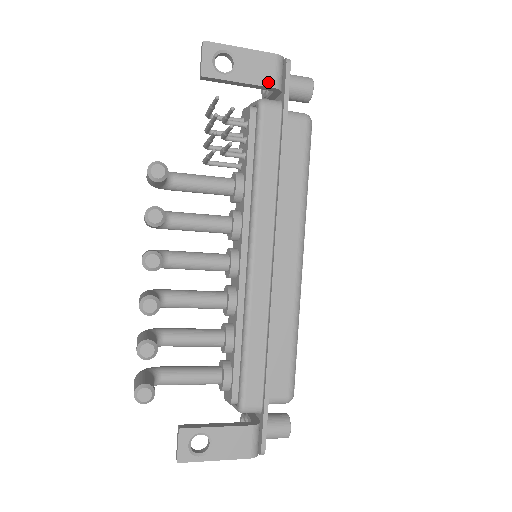
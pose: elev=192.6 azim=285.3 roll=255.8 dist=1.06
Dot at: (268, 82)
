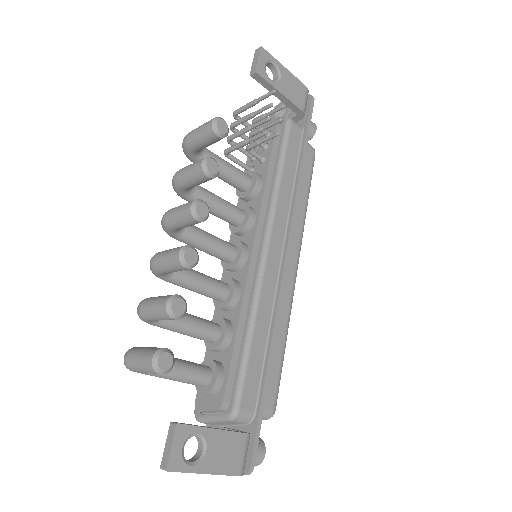
Dot at: (299, 104)
